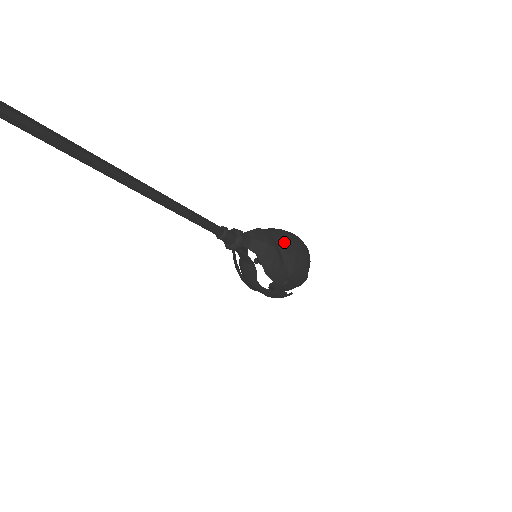
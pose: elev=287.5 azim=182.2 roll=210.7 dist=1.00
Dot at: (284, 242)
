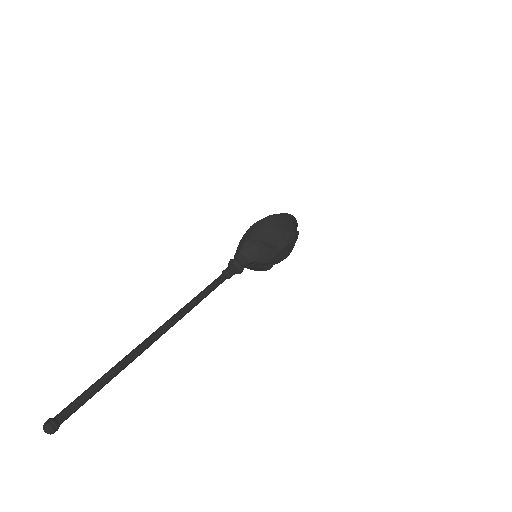
Dot at: (266, 235)
